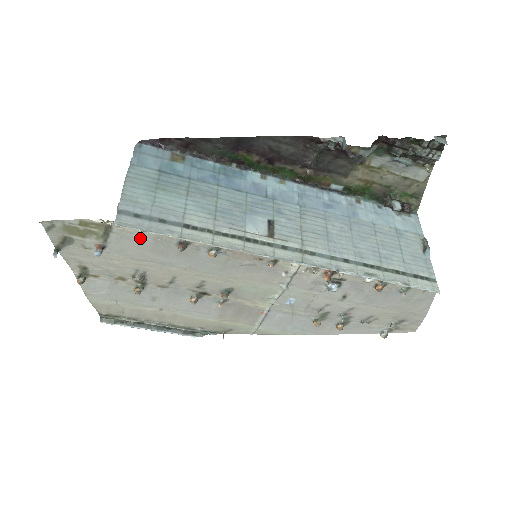
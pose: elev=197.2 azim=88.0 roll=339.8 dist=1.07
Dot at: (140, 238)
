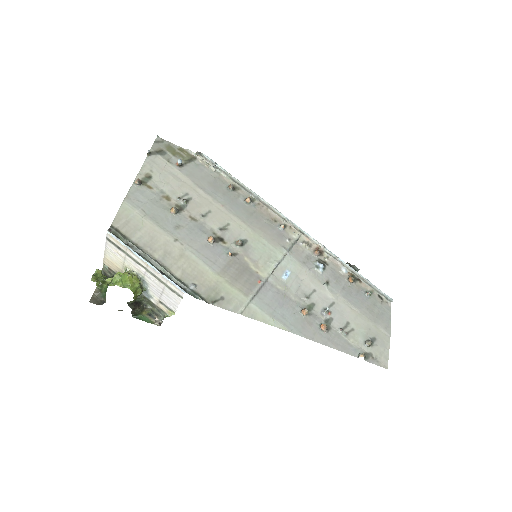
Dot at: (207, 173)
